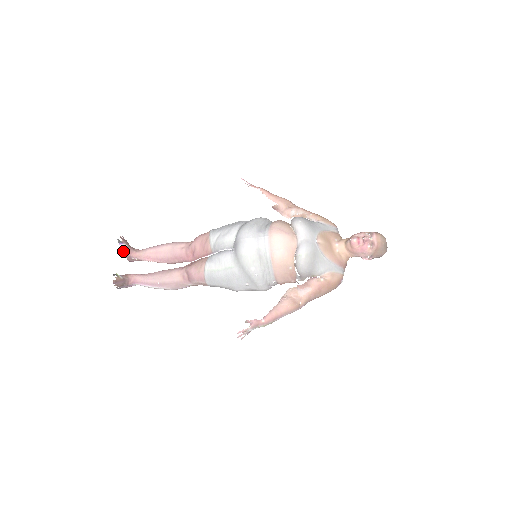
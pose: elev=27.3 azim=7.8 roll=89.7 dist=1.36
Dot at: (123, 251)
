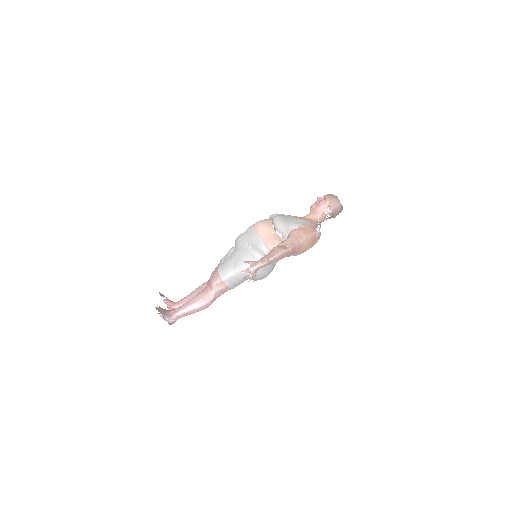
Dot at: (165, 303)
